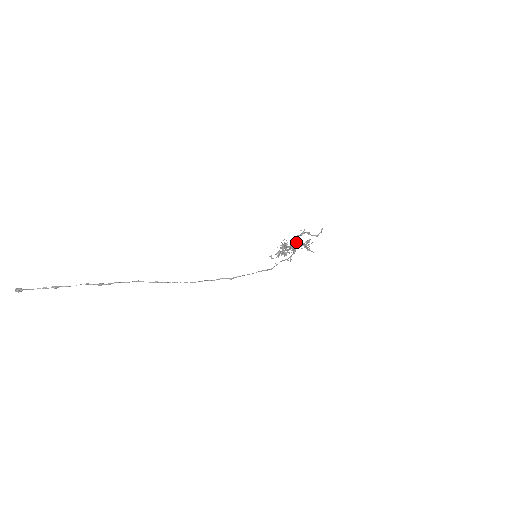
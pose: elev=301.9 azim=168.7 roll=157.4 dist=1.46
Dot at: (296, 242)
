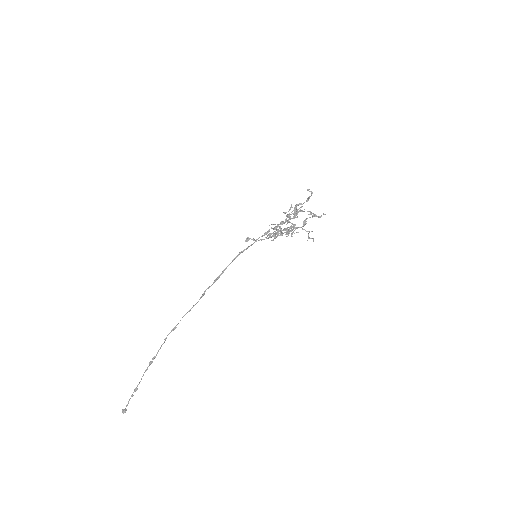
Dot at: (290, 219)
